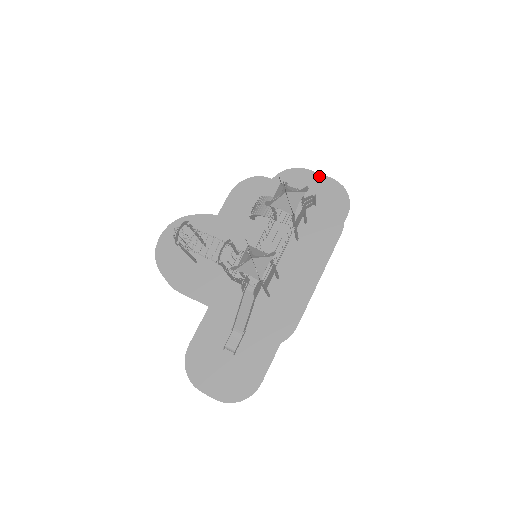
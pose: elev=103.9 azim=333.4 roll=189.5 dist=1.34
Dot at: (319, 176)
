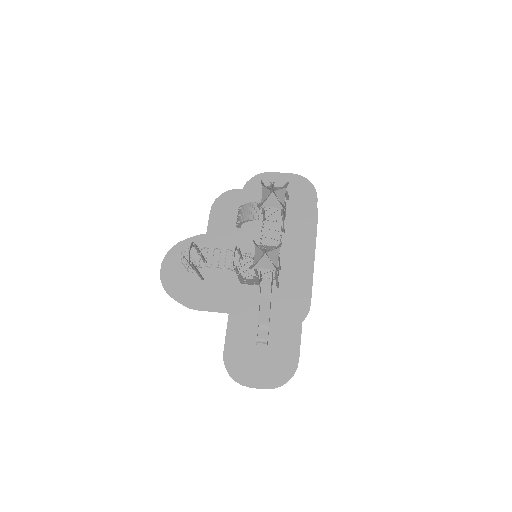
Dot at: (282, 175)
